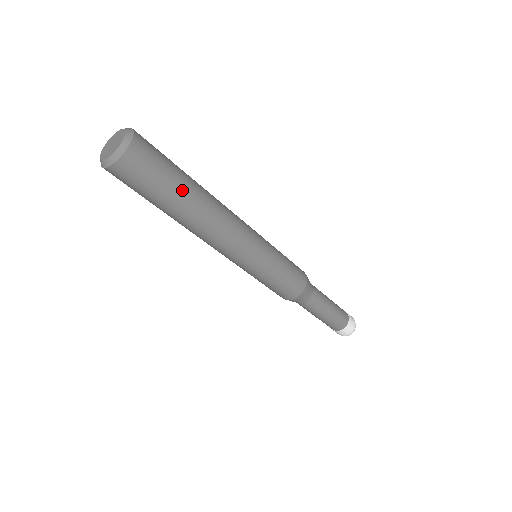
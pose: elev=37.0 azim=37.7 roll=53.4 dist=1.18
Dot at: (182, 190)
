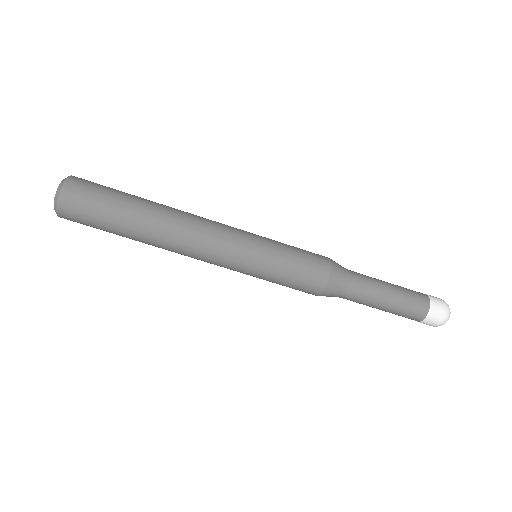
Dot at: (123, 224)
